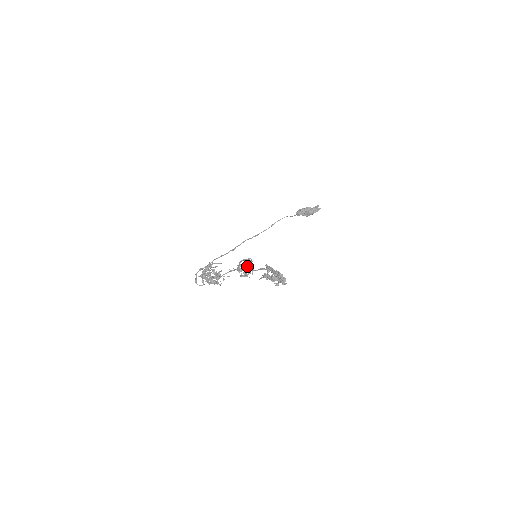
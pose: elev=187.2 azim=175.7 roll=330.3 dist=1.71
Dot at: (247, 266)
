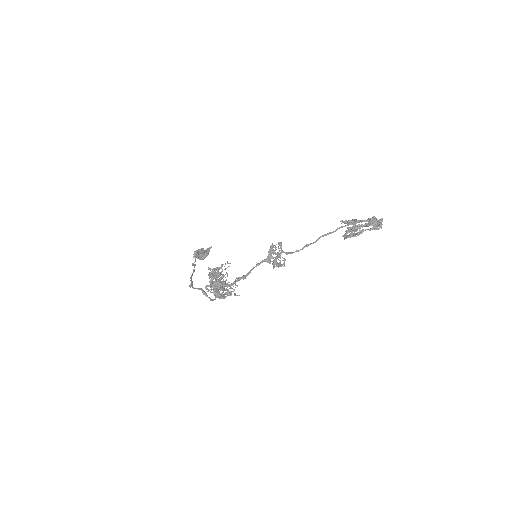
Dot at: occluded
